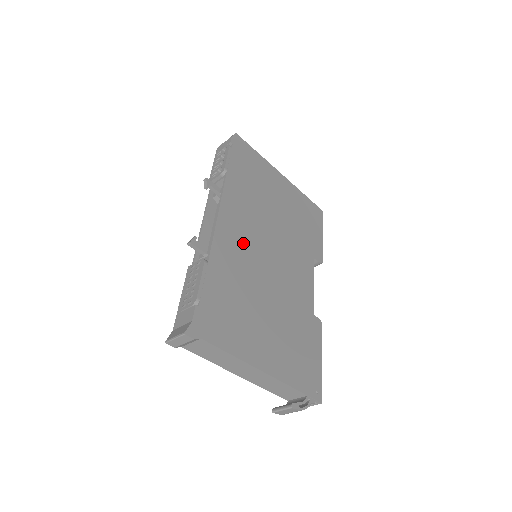
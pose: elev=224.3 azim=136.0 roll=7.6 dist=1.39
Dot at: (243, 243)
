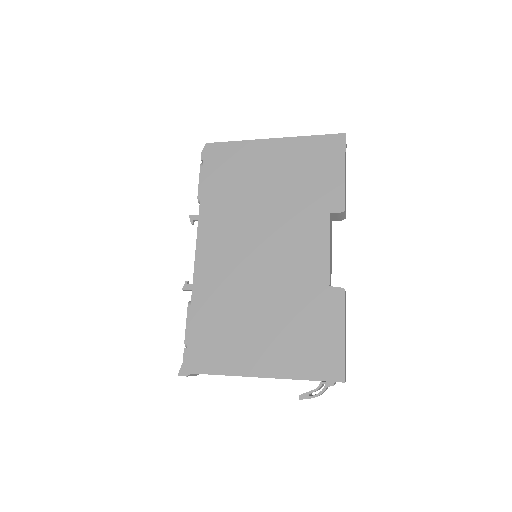
Dot at: (226, 262)
